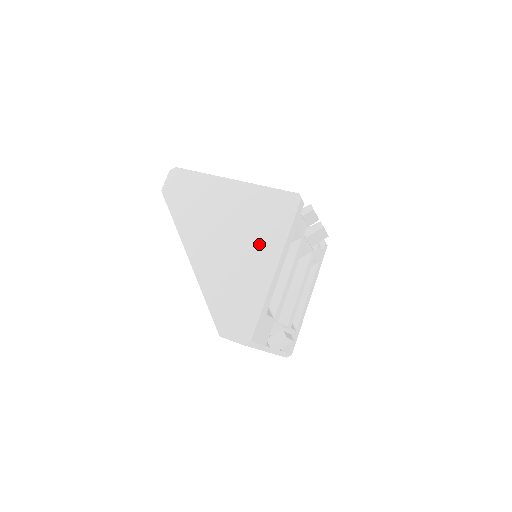
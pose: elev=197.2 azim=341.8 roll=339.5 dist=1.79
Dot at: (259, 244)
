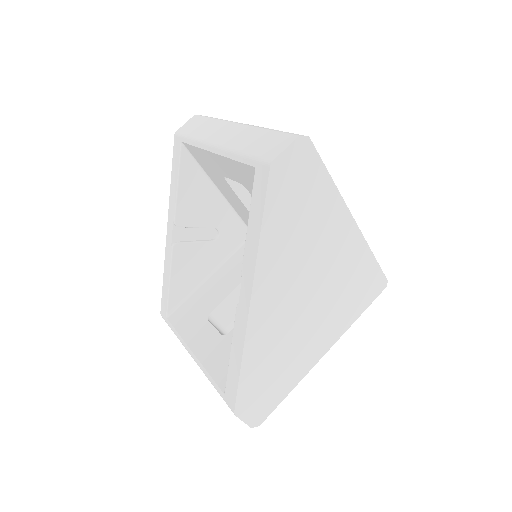
Dot at: (328, 321)
